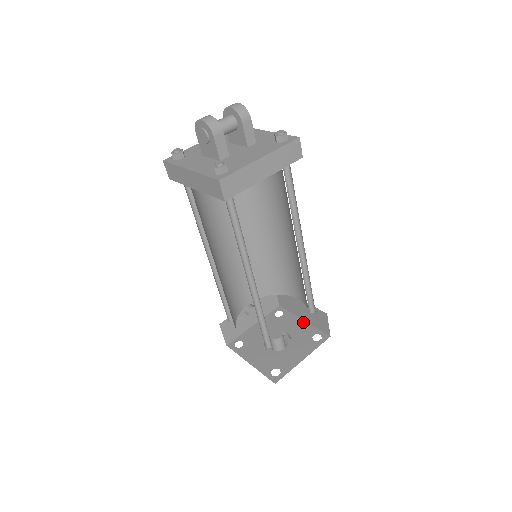
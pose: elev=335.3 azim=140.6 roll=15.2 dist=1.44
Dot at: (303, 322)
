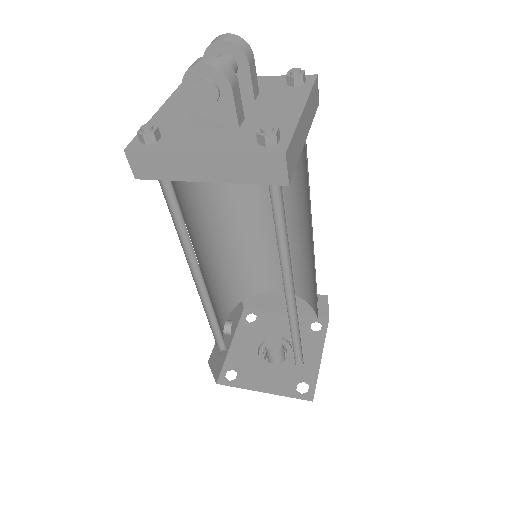
Dot at: (287, 316)
